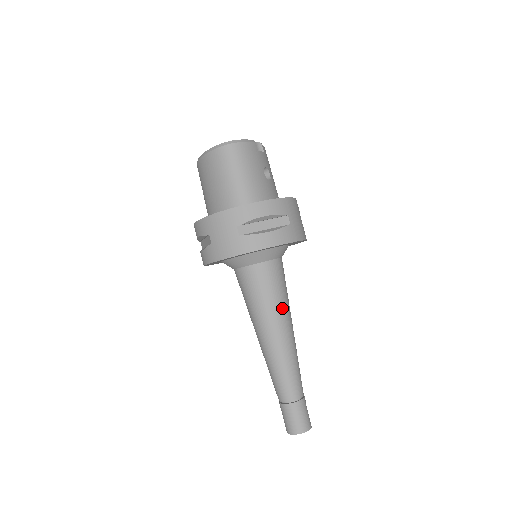
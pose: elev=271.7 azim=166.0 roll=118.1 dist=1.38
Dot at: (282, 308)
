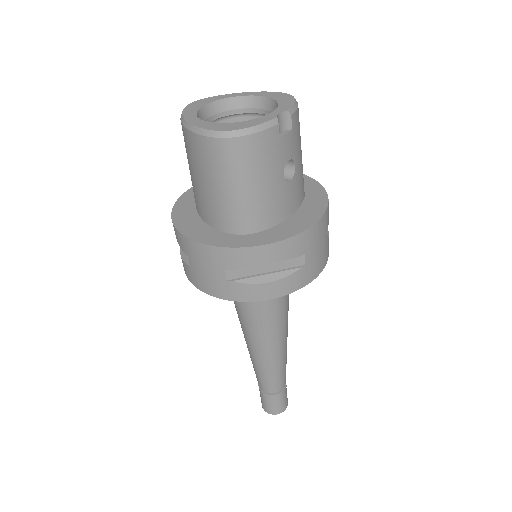
Dot at: (276, 326)
